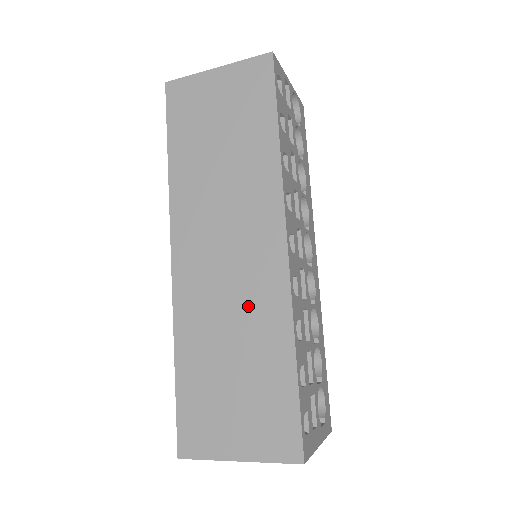
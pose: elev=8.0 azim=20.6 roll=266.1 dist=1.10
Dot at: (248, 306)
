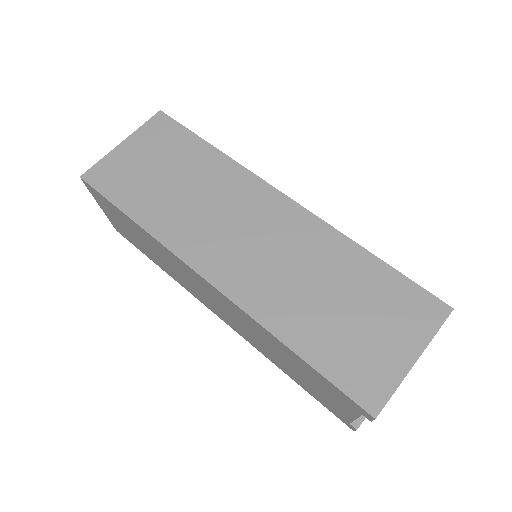
Dot at: (304, 254)
